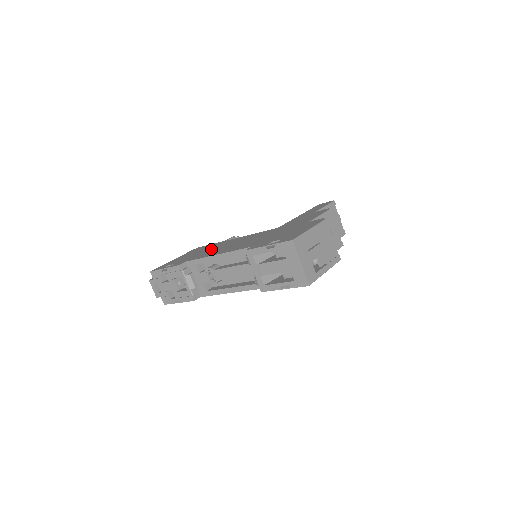
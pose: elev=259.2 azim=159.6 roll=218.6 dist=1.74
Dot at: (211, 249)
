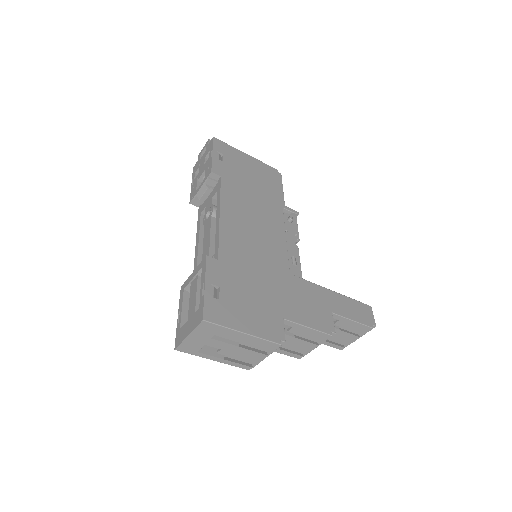
Dot at: (254, 197)
